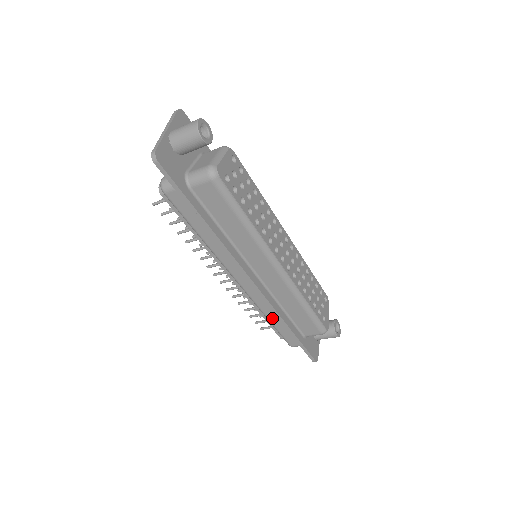
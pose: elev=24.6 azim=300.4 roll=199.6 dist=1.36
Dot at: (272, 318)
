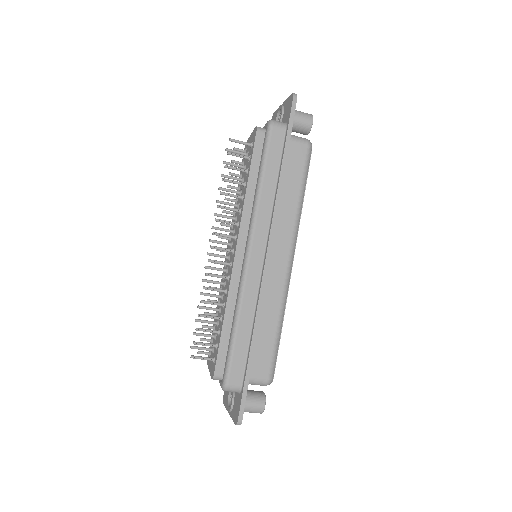
Dot at: (243, 323)
